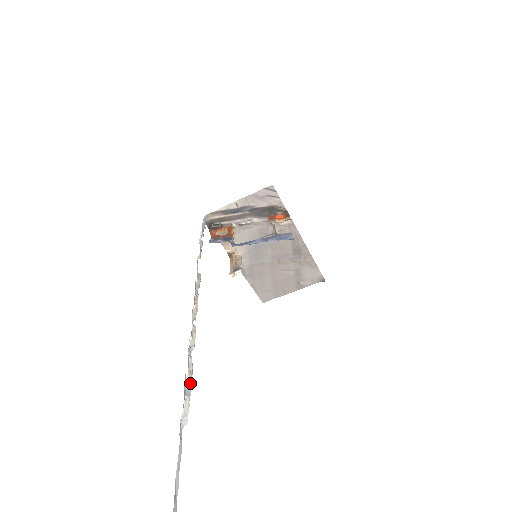
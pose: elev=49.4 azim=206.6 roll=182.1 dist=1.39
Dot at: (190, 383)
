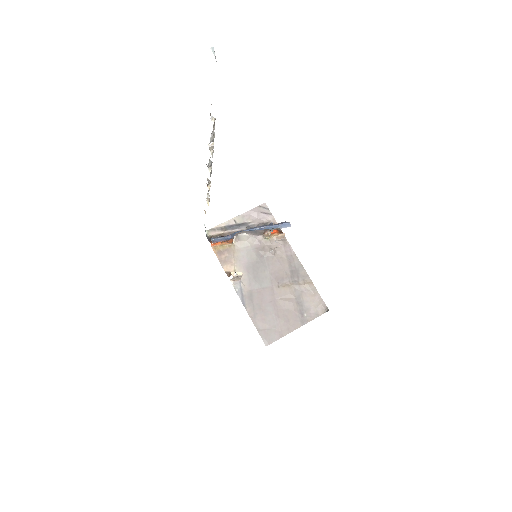
Dot at: (213, 140)
